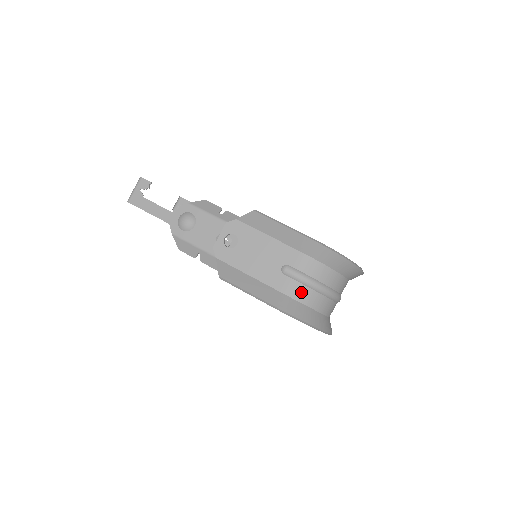
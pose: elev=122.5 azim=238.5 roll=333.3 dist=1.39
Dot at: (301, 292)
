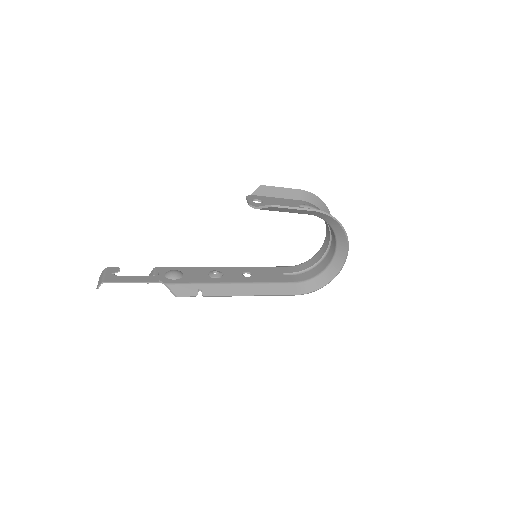
Dot at: occluded
